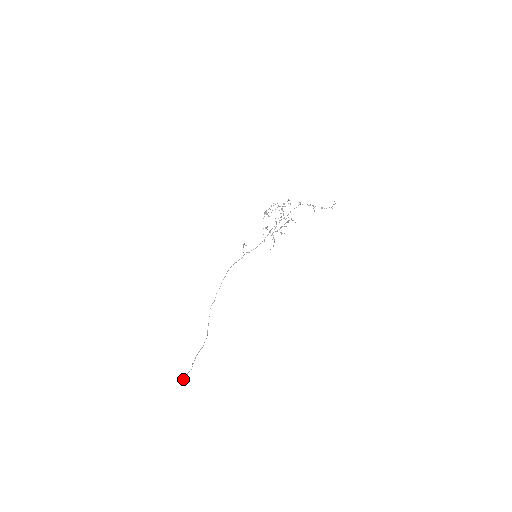
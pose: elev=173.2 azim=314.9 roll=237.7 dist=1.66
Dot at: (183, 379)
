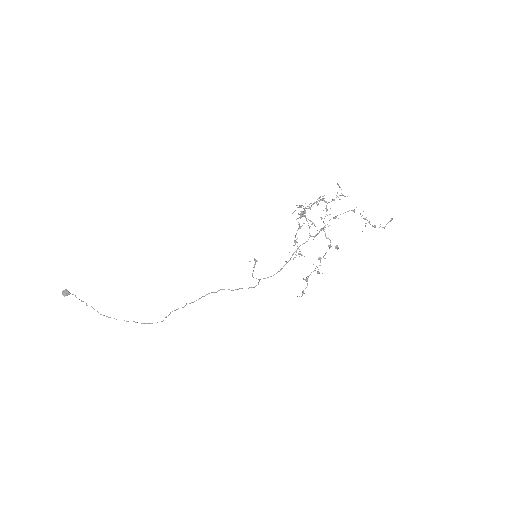
Dot at: (69, 294)
